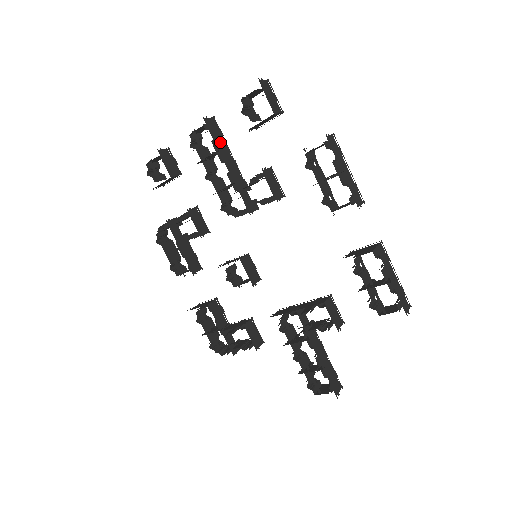
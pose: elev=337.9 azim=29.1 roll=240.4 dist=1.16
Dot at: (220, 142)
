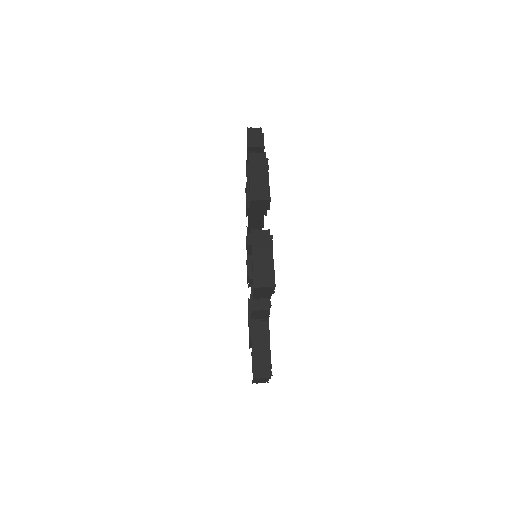
Dot at: occluded
